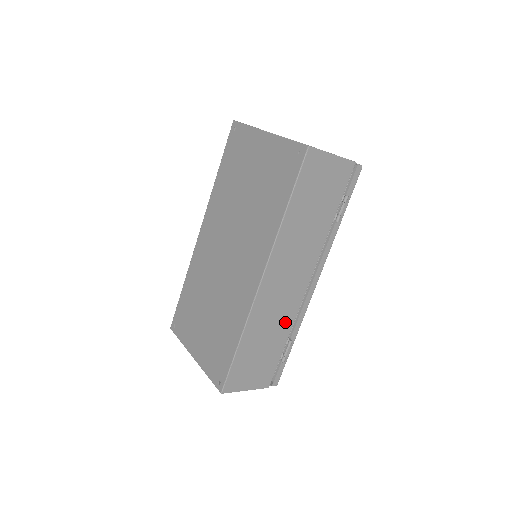
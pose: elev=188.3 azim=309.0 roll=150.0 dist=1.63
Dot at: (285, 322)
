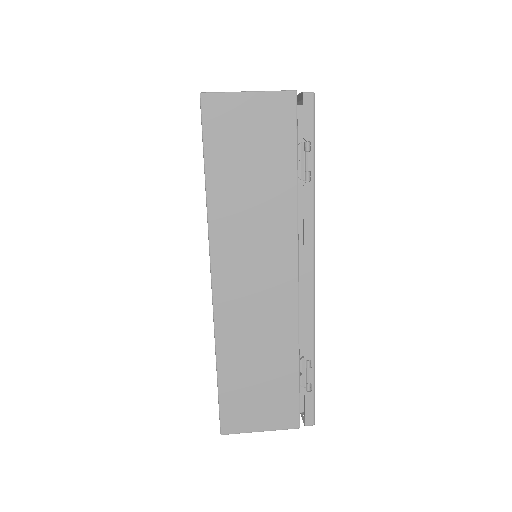
Dot at: (282, 334)
